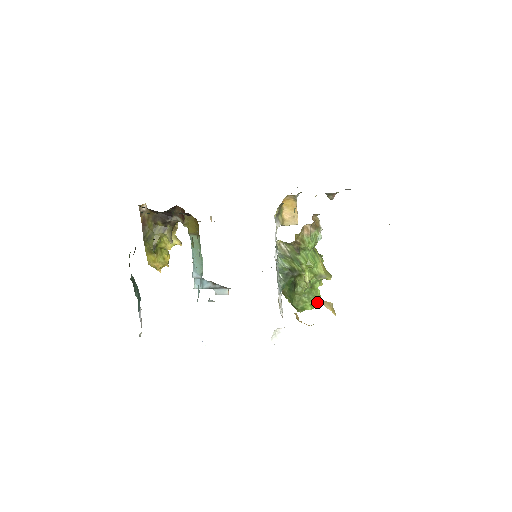
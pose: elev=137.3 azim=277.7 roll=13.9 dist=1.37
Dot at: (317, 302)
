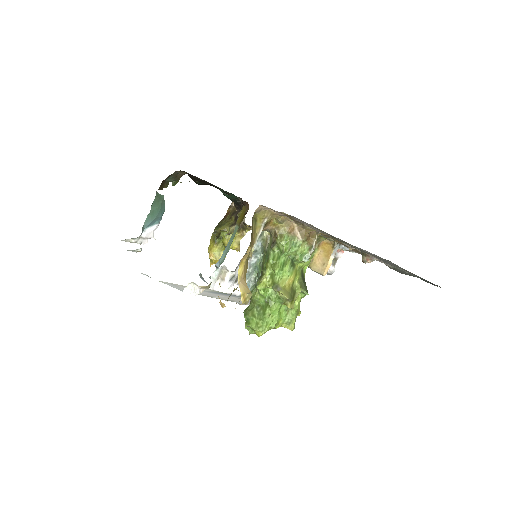
Dot at: (264, 326)
